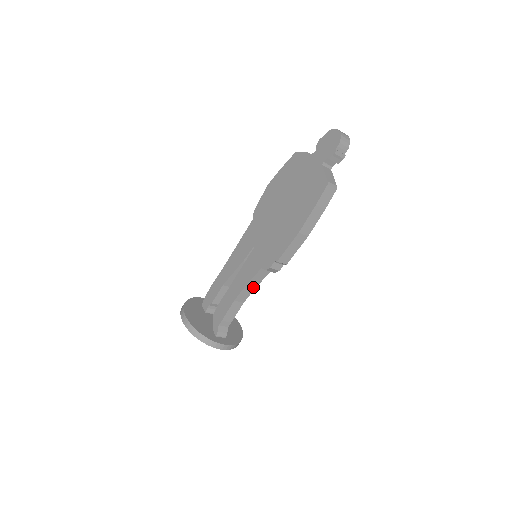
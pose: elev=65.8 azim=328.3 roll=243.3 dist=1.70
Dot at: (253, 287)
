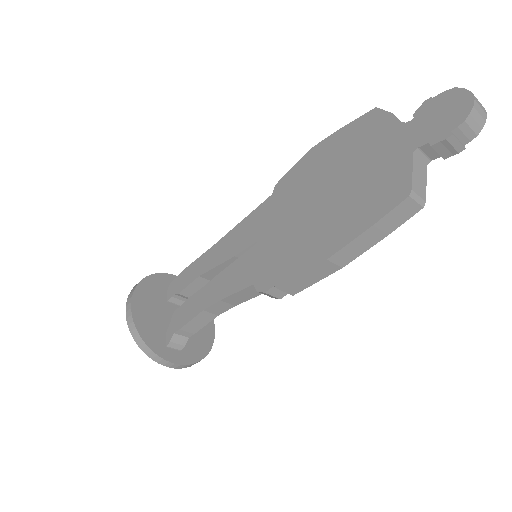
Dot at: (236, 302)
